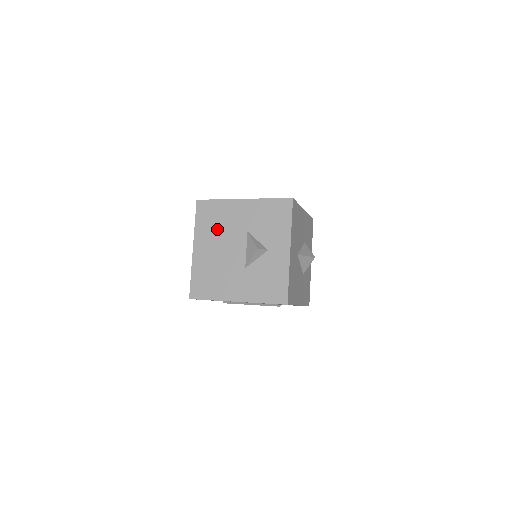
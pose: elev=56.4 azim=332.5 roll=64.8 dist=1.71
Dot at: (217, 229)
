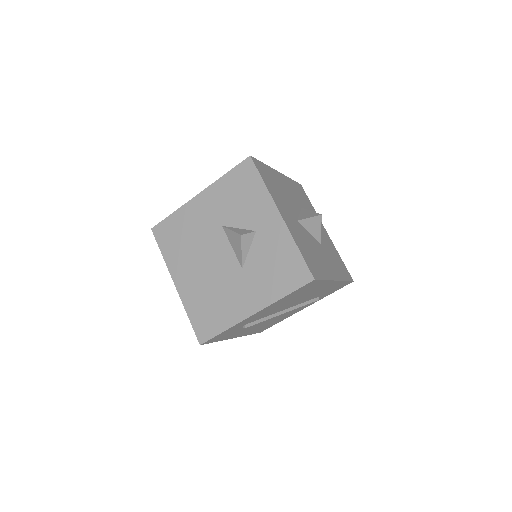
Dot at: (188, 245)
